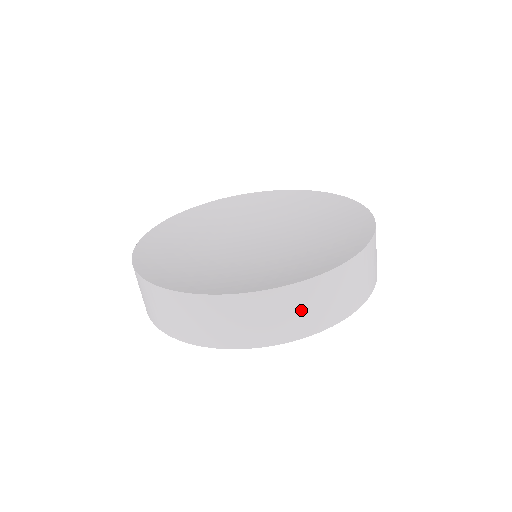
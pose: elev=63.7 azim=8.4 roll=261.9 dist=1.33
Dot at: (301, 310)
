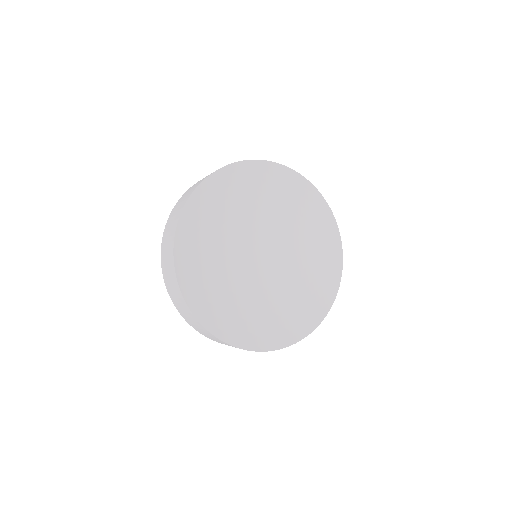
Dot at: occluded
